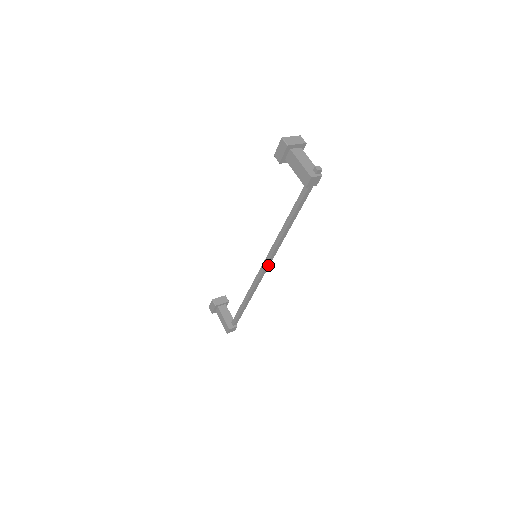
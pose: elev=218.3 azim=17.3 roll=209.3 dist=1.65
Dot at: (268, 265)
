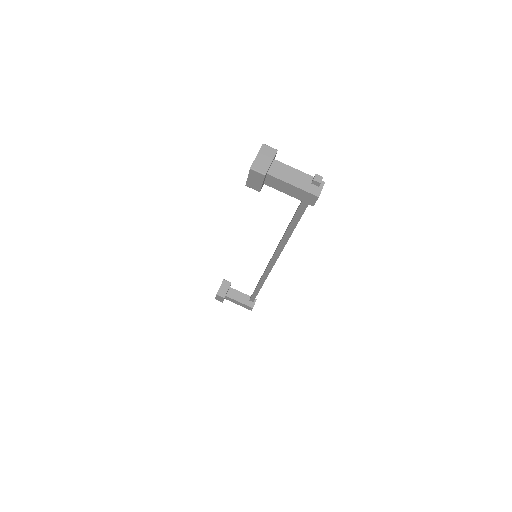
Dot at: occluded
